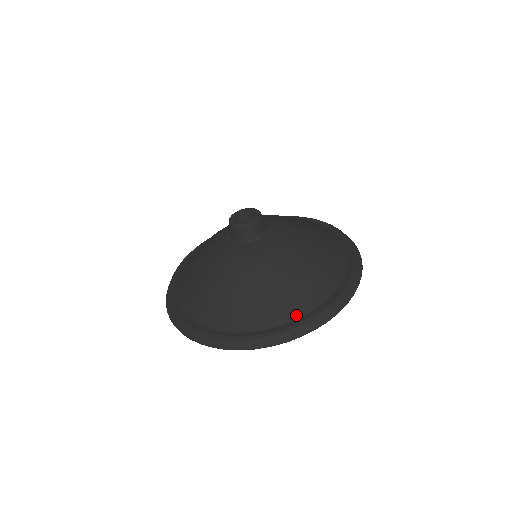
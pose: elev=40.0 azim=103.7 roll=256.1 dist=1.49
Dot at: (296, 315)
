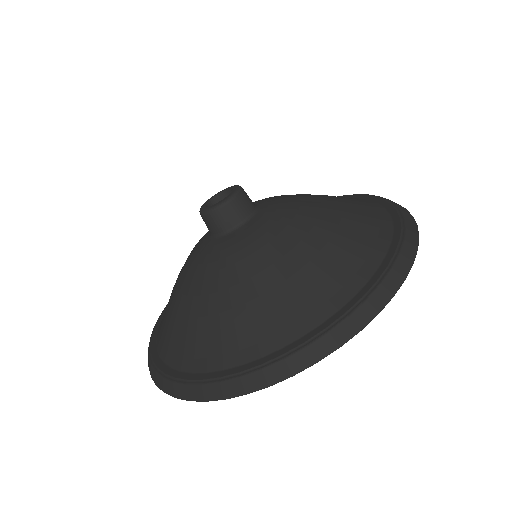
Dot at: (247, 356)
